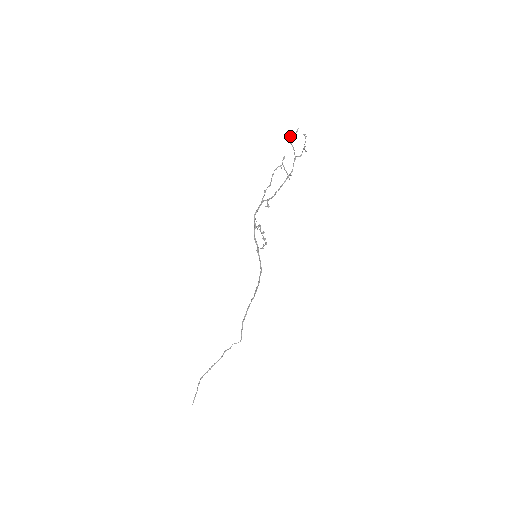
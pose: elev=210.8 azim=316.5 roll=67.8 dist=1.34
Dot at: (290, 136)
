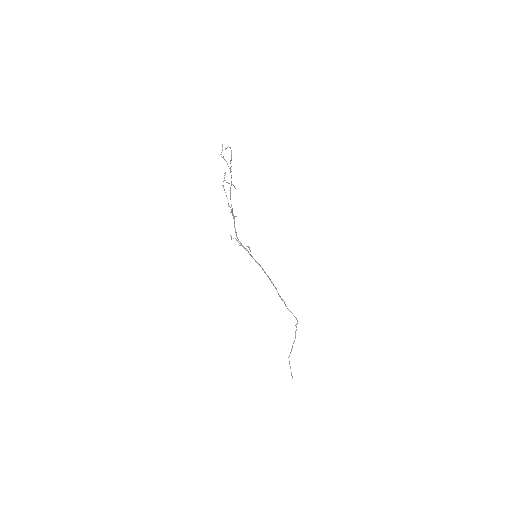
Dot at: (220, 154)
